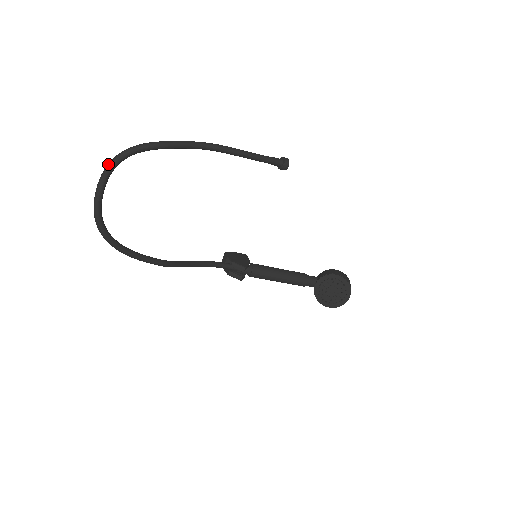
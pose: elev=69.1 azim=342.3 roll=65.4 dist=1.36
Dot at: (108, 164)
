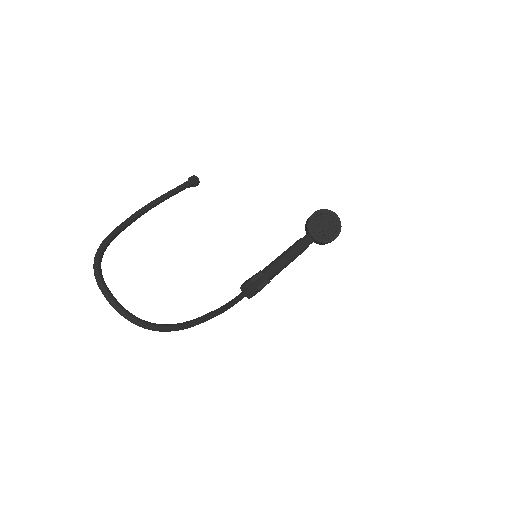
Dot at: (94, 275)
